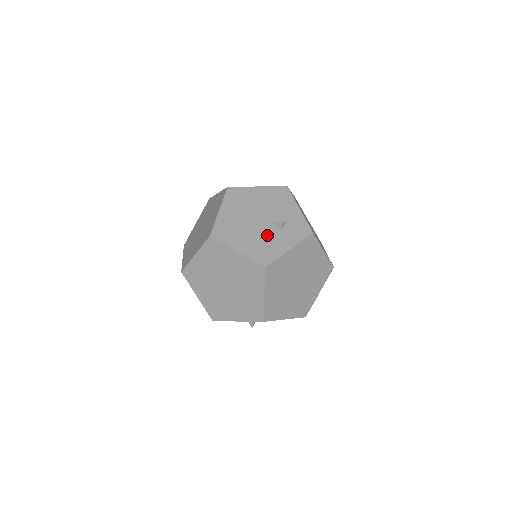
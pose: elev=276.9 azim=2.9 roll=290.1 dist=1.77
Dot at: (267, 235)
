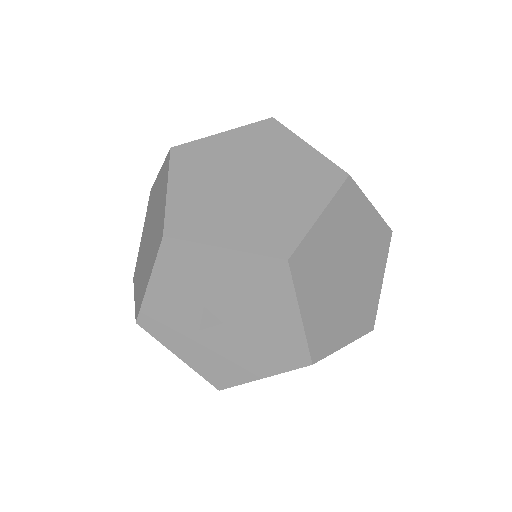
Dot at: occluded
